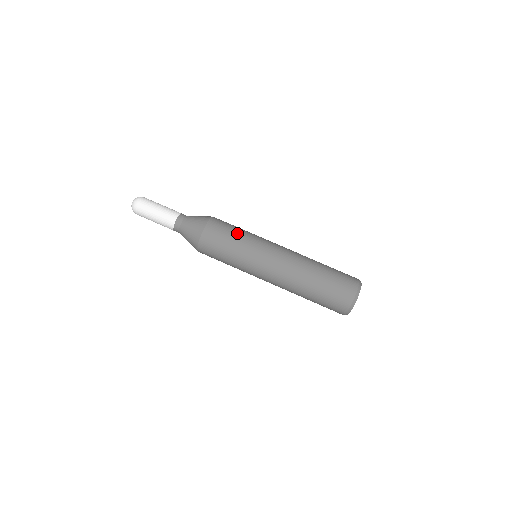
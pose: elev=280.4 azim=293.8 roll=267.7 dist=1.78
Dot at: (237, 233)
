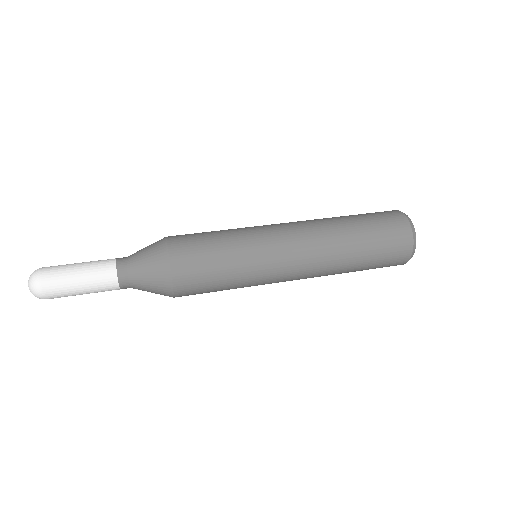
Dot at: occluded
